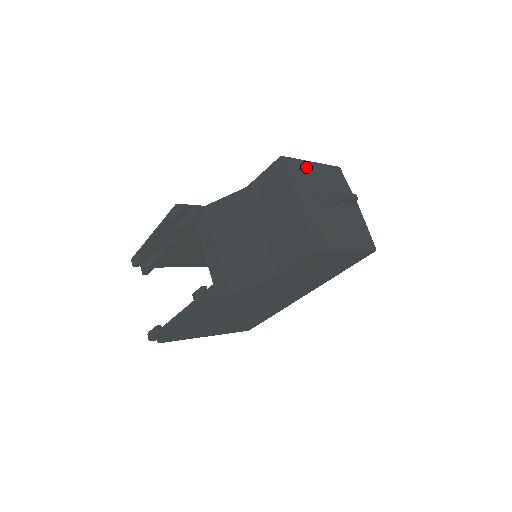
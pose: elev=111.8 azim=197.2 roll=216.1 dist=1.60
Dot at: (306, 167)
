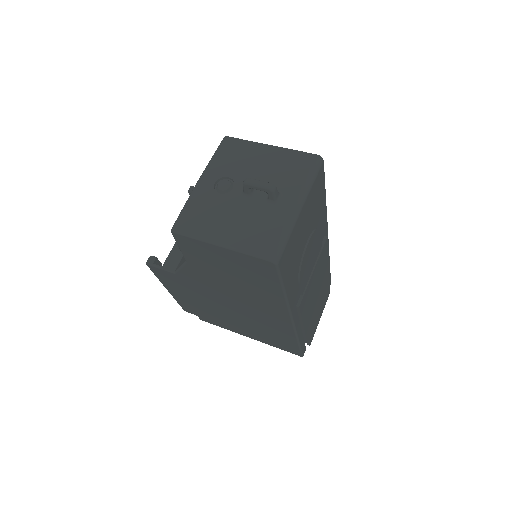
Dot at: (250, 149)
